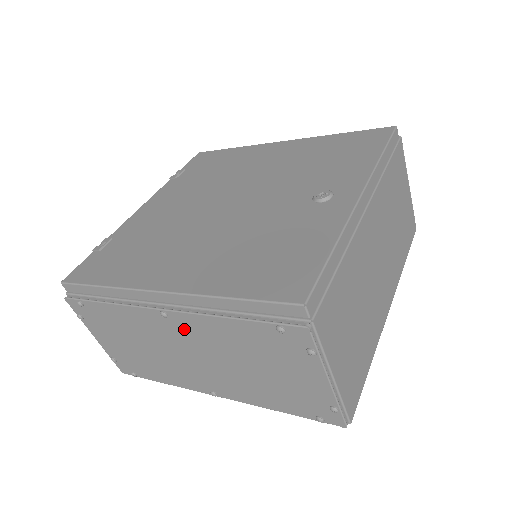
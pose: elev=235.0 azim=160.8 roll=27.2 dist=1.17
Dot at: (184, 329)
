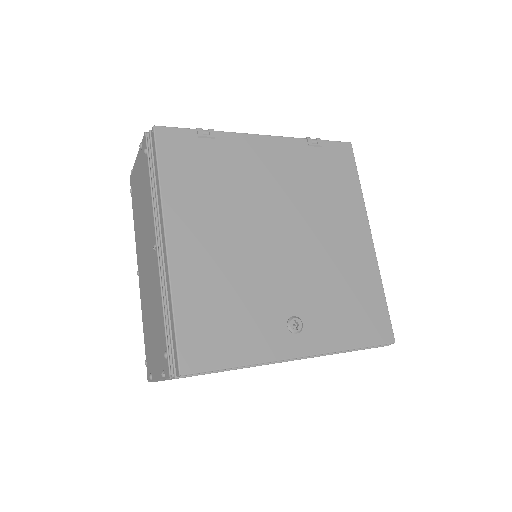
Dot at: (154, 263)
